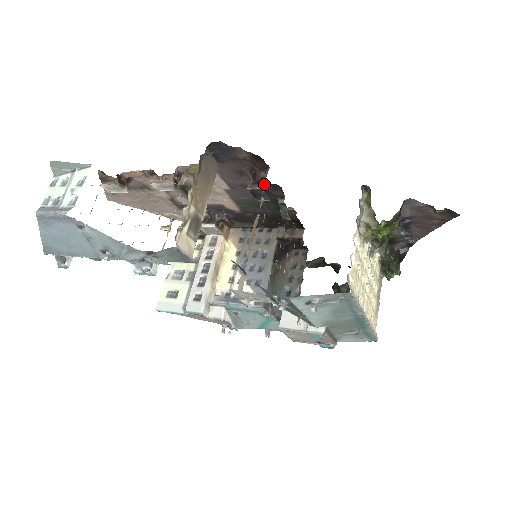
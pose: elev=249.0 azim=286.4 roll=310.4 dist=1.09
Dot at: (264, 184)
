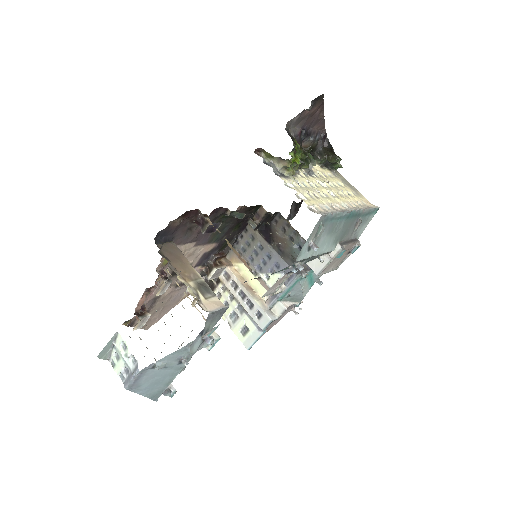
Dot at: (207, 221)
